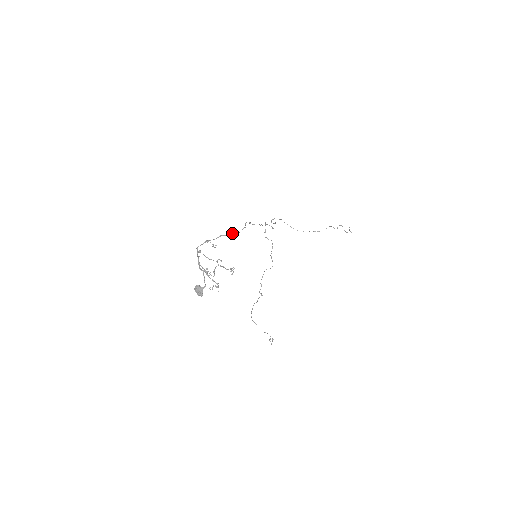
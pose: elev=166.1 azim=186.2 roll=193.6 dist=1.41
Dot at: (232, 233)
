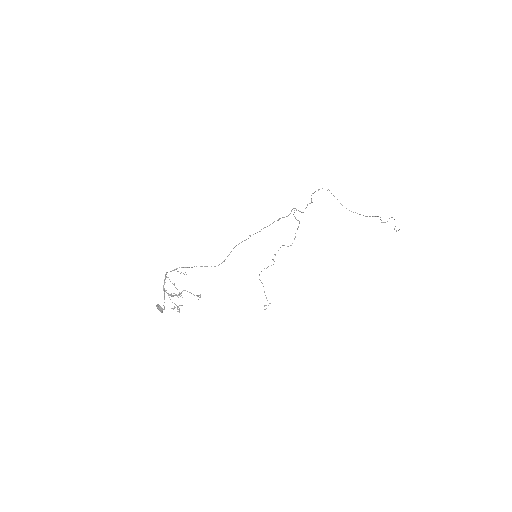
Dot at: (207, 266)
